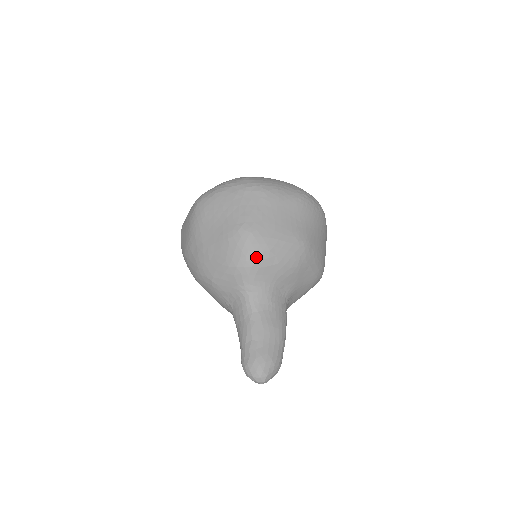
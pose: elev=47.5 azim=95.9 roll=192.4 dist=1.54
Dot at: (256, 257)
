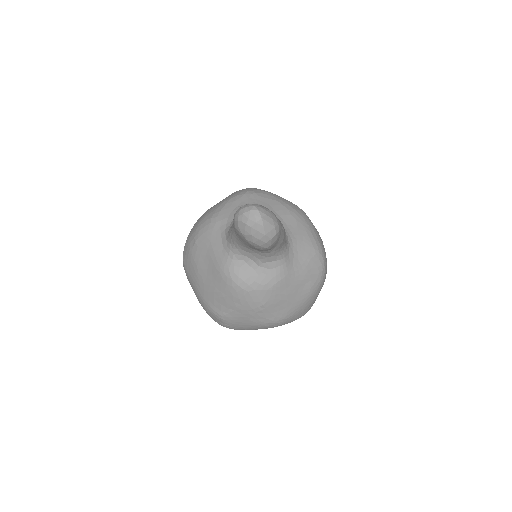
Dot at: (256, 191)
